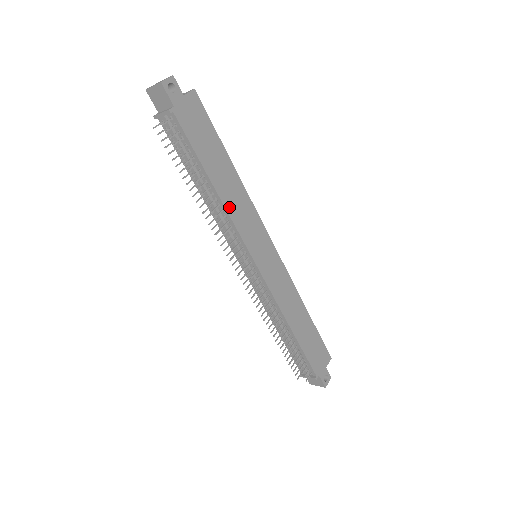
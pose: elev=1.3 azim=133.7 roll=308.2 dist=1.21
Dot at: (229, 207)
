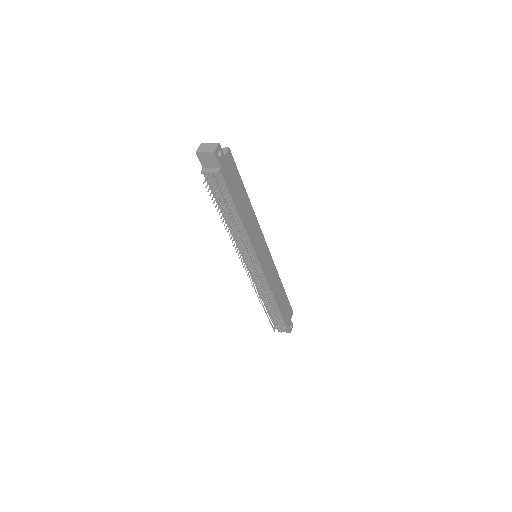
Dot at: (248, 230)
